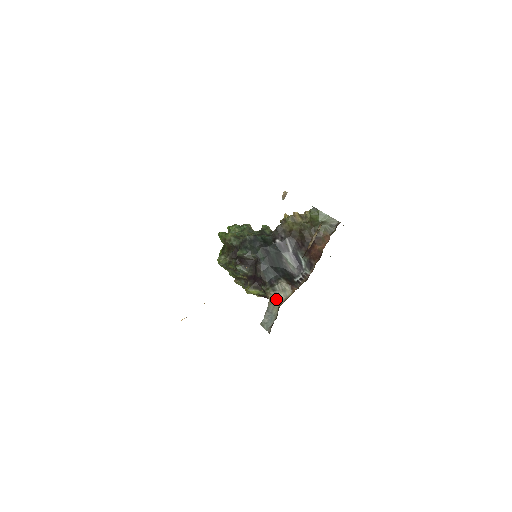
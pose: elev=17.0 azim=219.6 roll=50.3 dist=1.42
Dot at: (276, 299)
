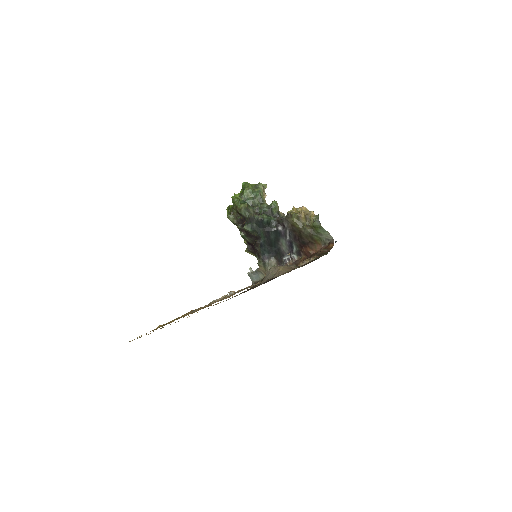
Dot at: (264, 271)
